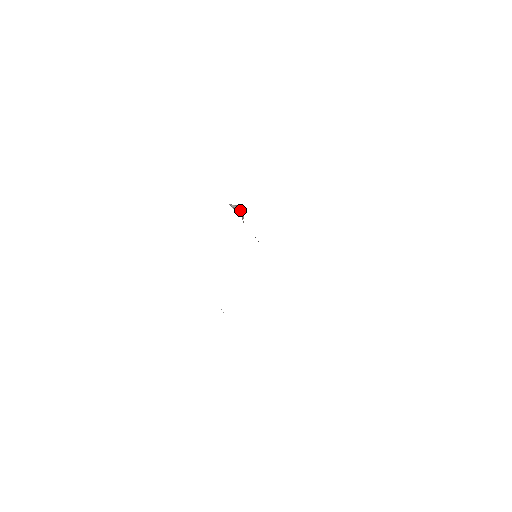
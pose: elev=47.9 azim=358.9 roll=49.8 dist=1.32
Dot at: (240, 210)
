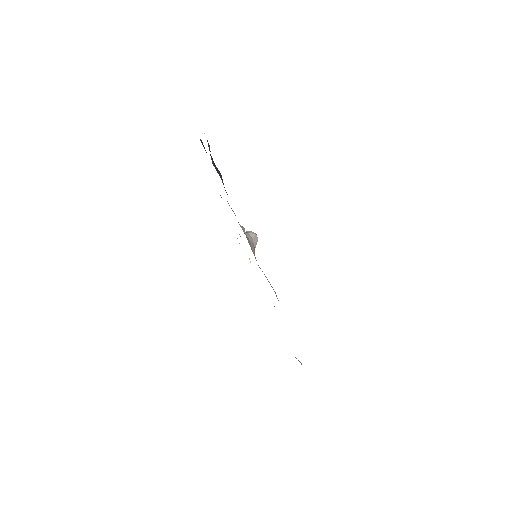
Dot at: (249, 232)
